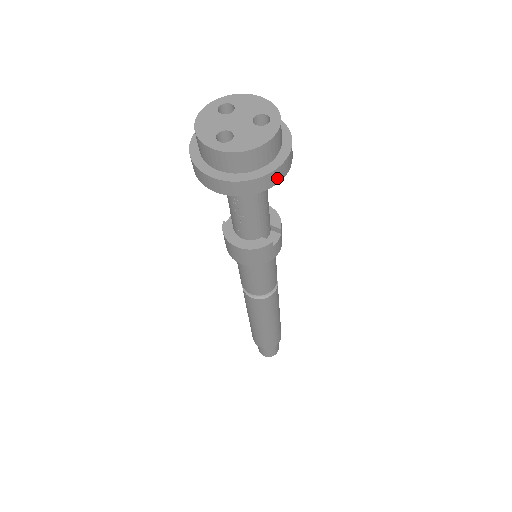
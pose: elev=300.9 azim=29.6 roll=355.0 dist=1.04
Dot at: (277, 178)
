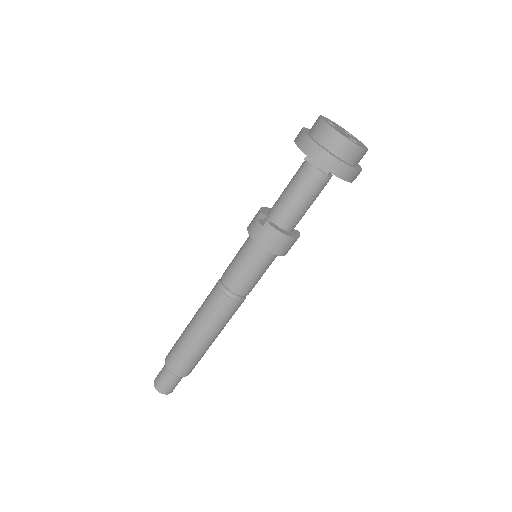
Dot at: occluded
